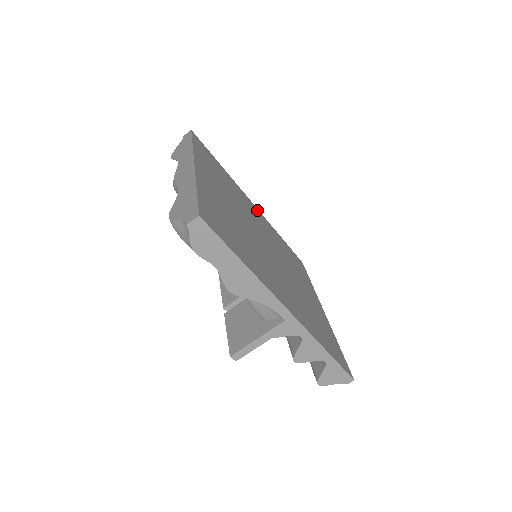
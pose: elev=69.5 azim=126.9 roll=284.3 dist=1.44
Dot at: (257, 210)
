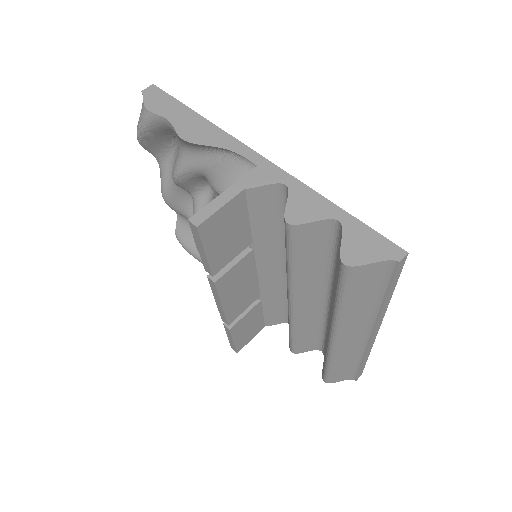
Dot at: occluded
